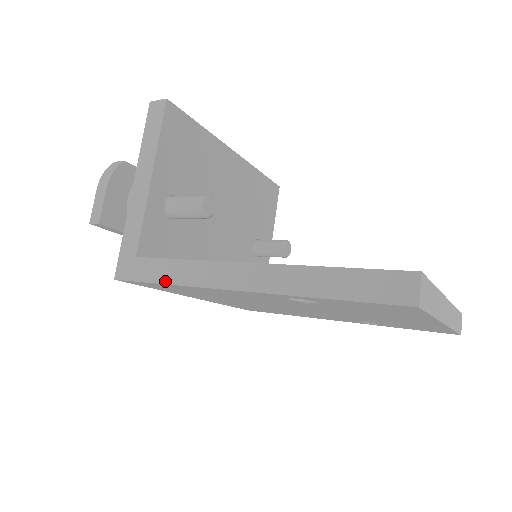
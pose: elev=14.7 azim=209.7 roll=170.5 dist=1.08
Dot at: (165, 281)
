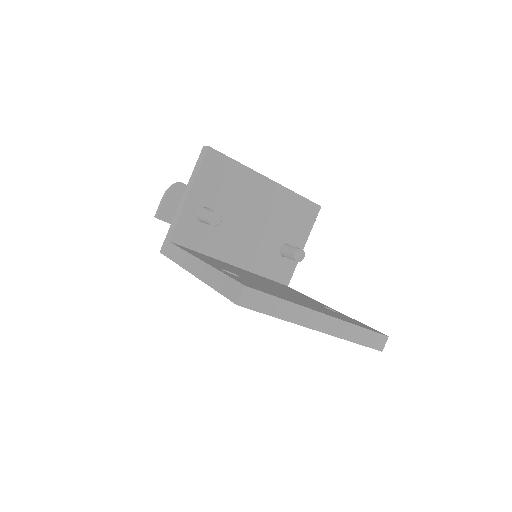
Dot at: (173, 259)
